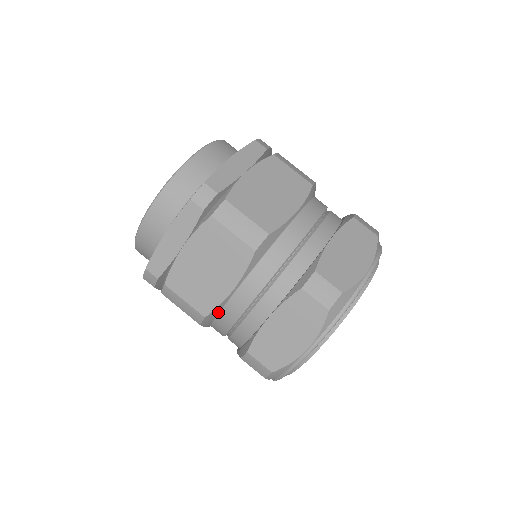
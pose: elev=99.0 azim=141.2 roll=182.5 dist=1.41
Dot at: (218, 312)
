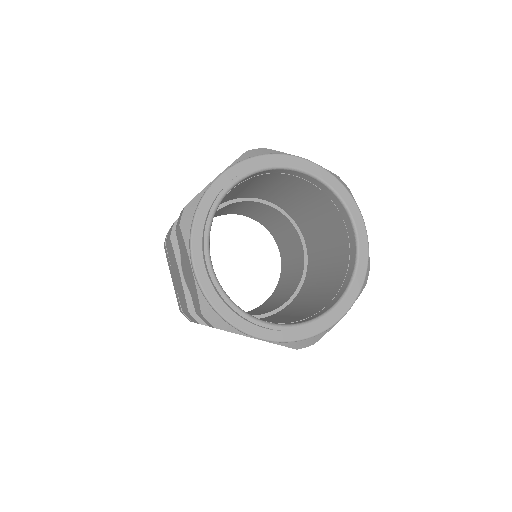
Dot at: occluded
